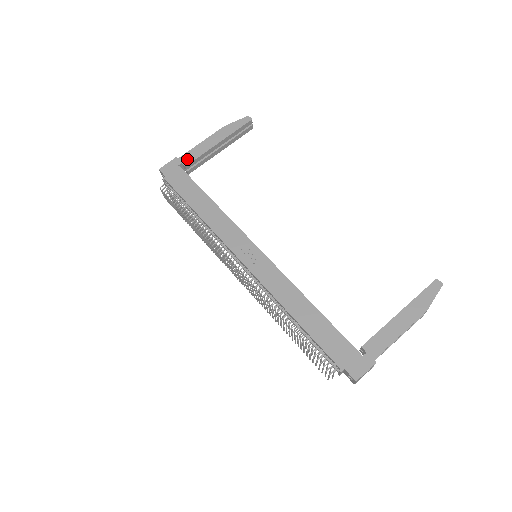
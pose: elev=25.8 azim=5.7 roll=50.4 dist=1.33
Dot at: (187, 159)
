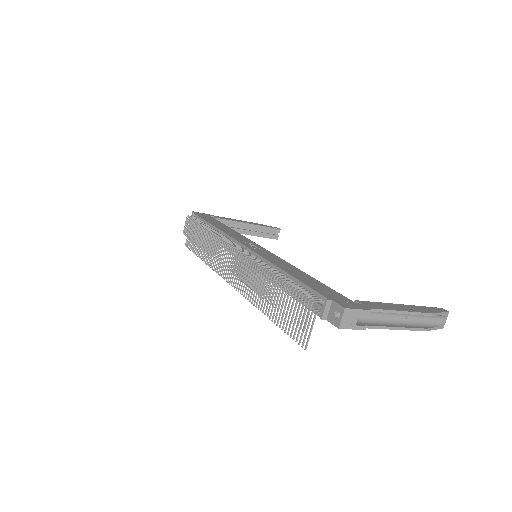
Dot at: (219, 217)
